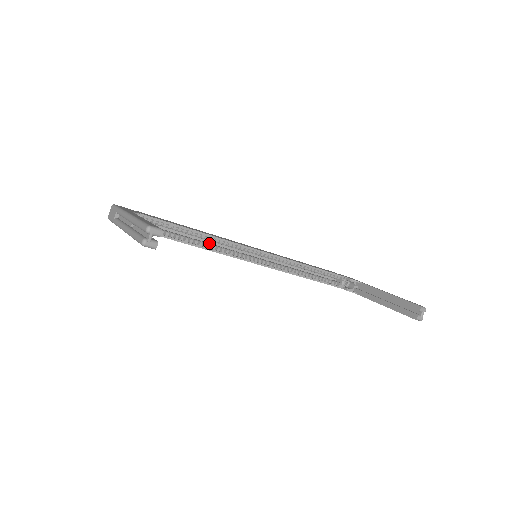
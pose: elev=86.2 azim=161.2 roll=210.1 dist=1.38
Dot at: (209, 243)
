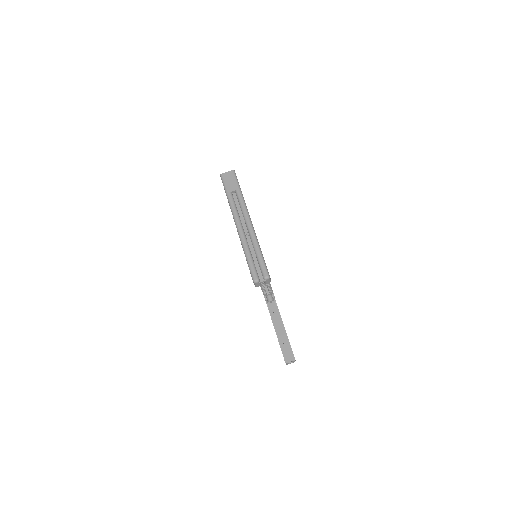
Dot at: occluded
